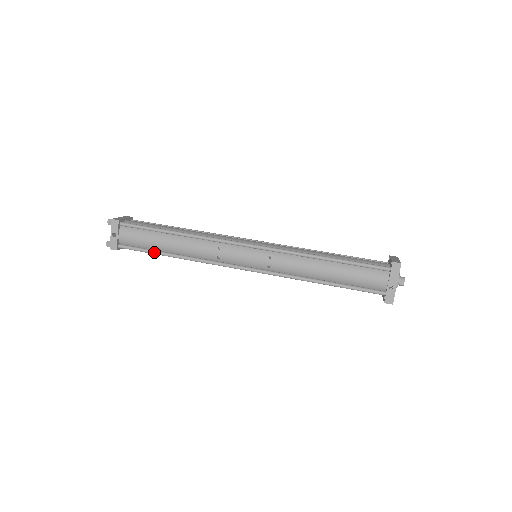
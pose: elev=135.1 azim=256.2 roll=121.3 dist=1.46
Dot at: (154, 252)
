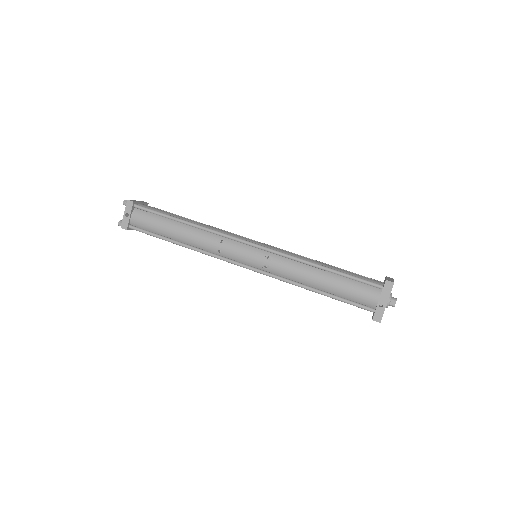
Dot at: (161, 237)
